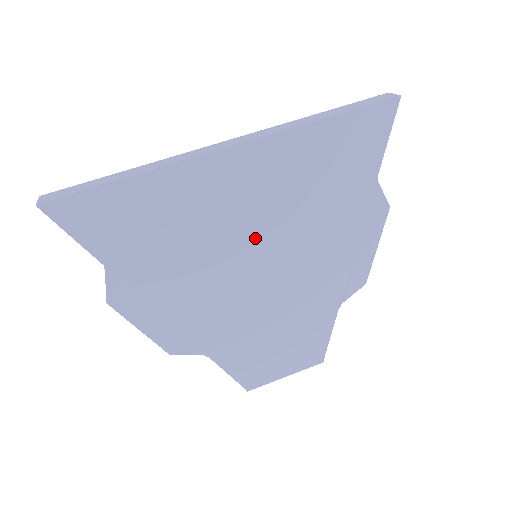
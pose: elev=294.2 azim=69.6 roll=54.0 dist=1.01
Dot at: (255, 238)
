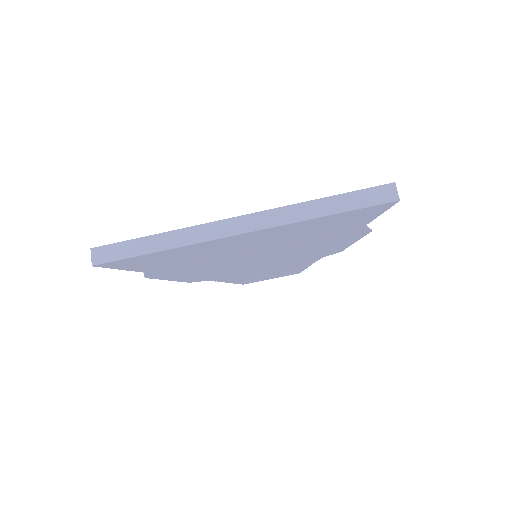
Dot at: (256, 253)
